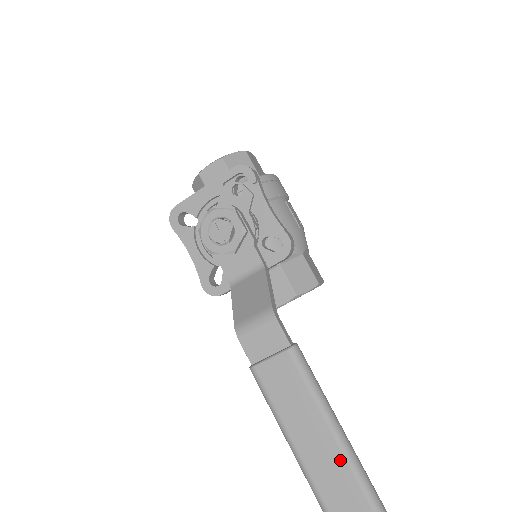
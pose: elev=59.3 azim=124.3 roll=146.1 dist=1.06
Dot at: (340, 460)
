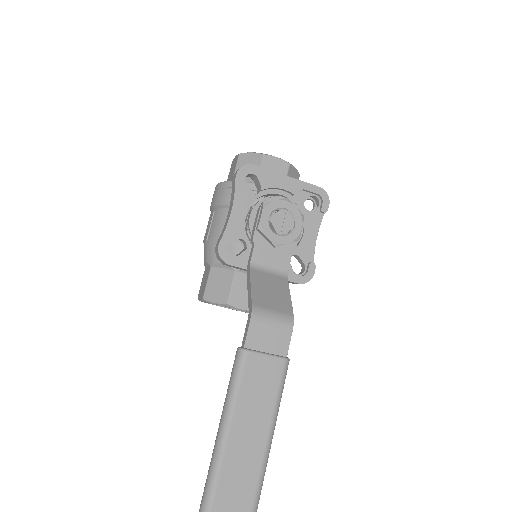
Dot at: (255, 475)
